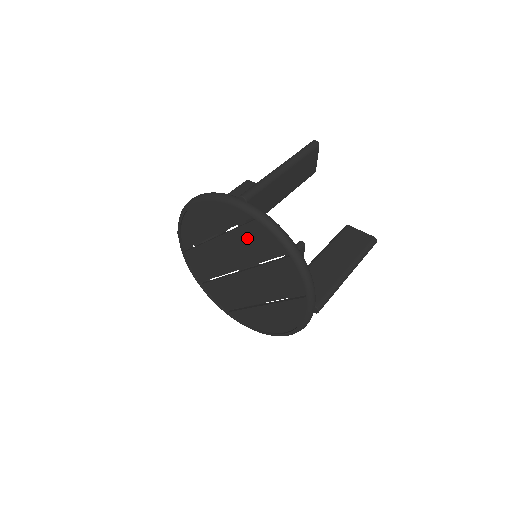
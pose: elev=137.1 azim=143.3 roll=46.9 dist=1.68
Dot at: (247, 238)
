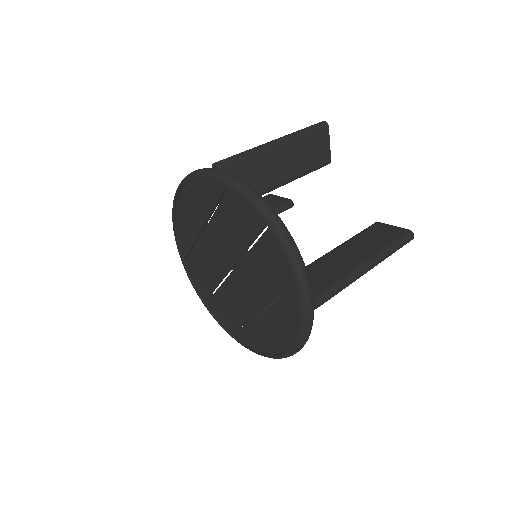
Dot at: (228, 218)
